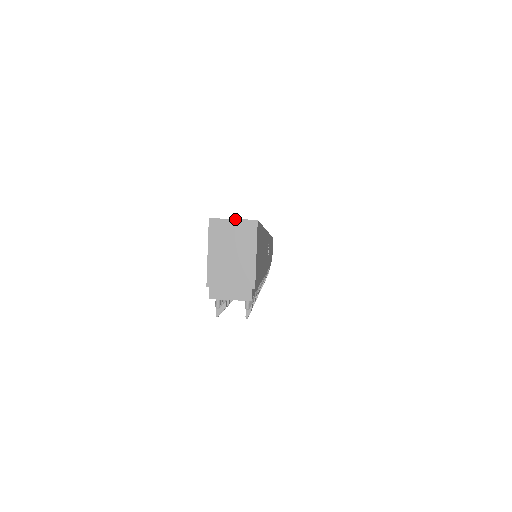
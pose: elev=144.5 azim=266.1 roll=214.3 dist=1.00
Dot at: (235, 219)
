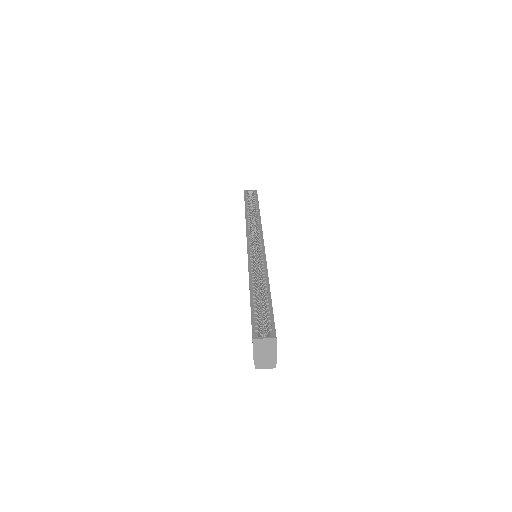
Dot at: (265, 338)
